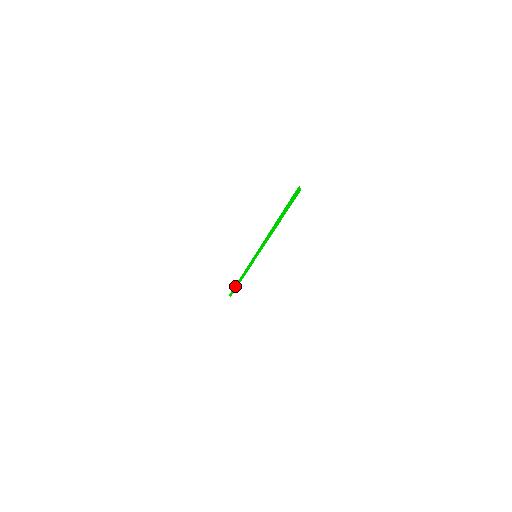
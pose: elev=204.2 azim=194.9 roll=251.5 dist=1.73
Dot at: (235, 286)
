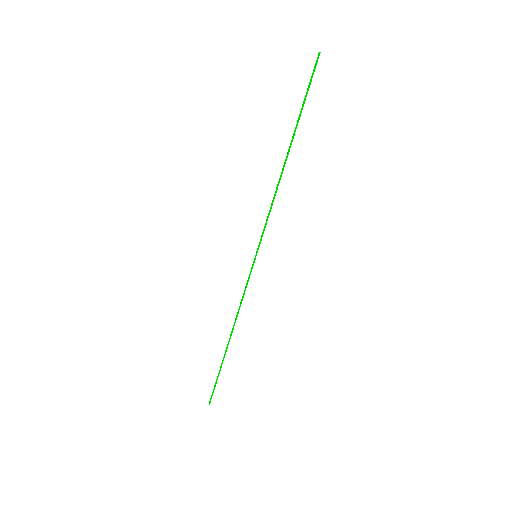
Dot at: (221, 366)
